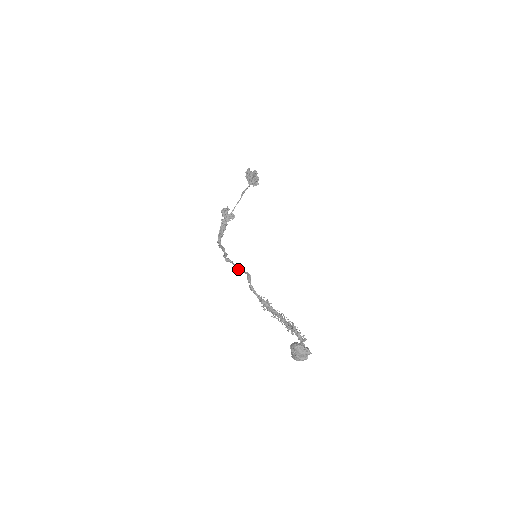
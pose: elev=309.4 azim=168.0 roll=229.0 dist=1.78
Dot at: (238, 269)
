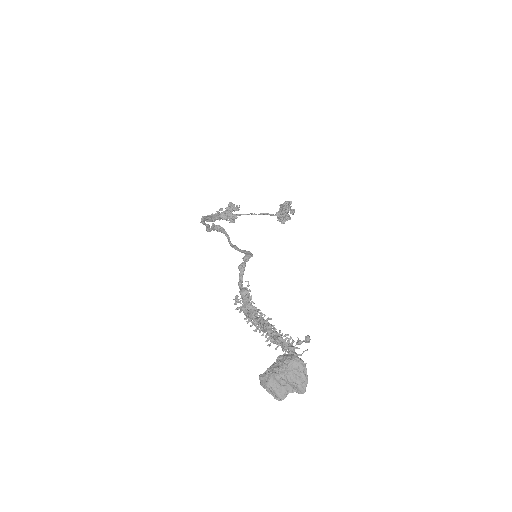
Dot at: (230, 243)
